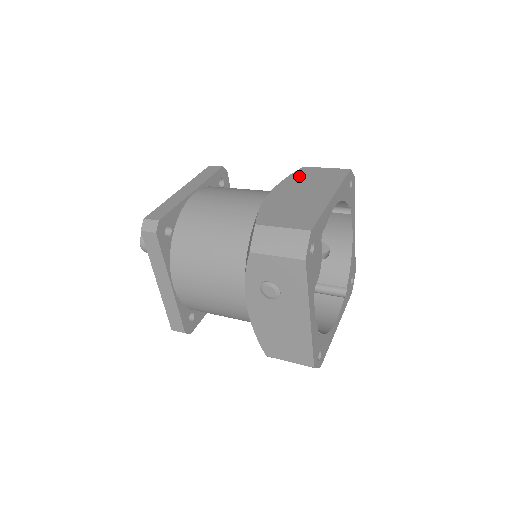
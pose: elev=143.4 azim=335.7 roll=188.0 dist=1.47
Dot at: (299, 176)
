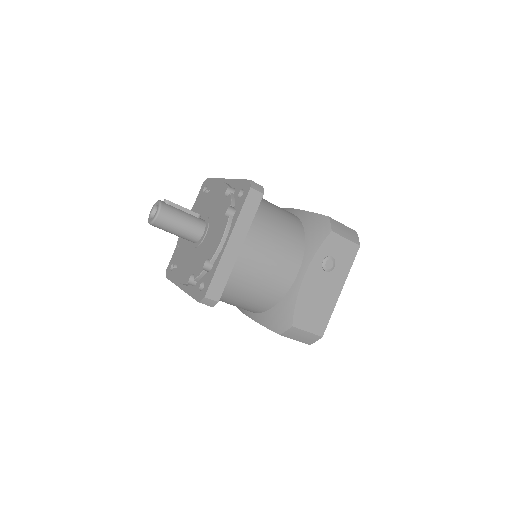
Dot at: occluded
